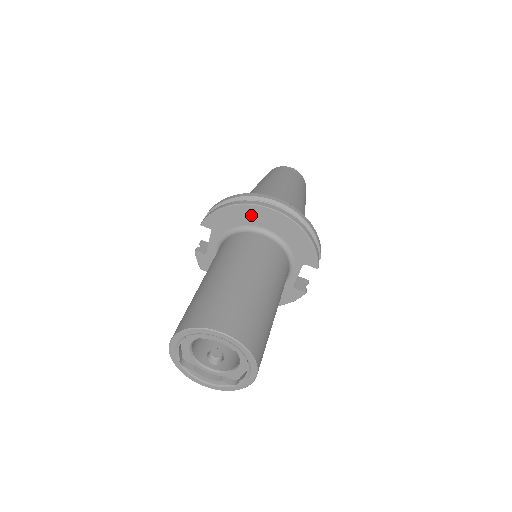
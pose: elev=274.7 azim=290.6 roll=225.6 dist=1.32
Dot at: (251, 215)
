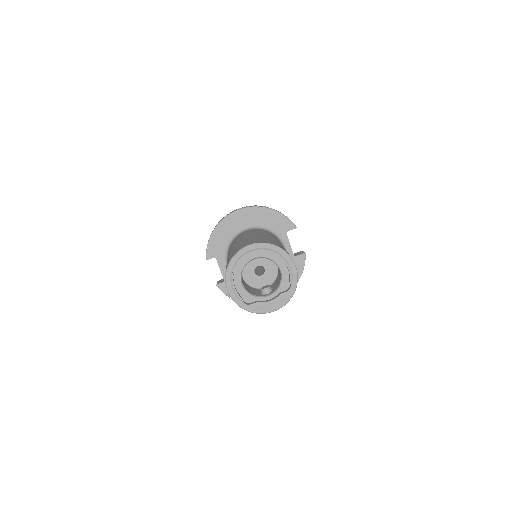
Dot at: (231, 225)
